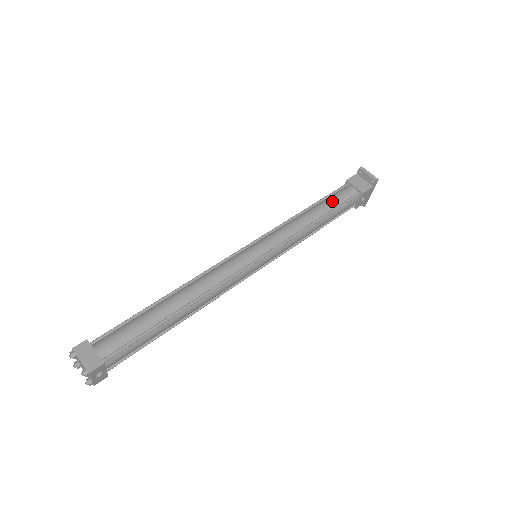
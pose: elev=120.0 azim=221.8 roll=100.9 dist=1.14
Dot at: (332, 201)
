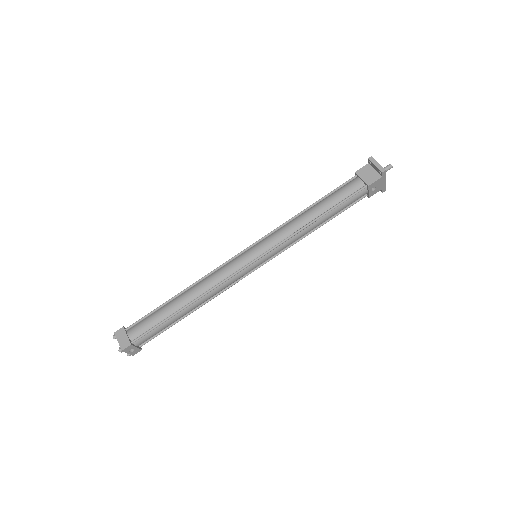
Dot at: (334, 198)
